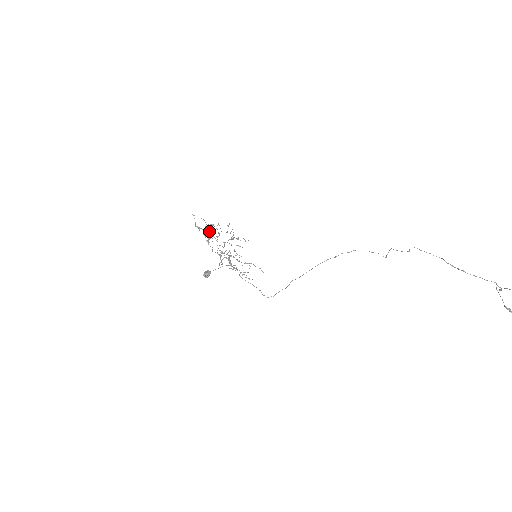
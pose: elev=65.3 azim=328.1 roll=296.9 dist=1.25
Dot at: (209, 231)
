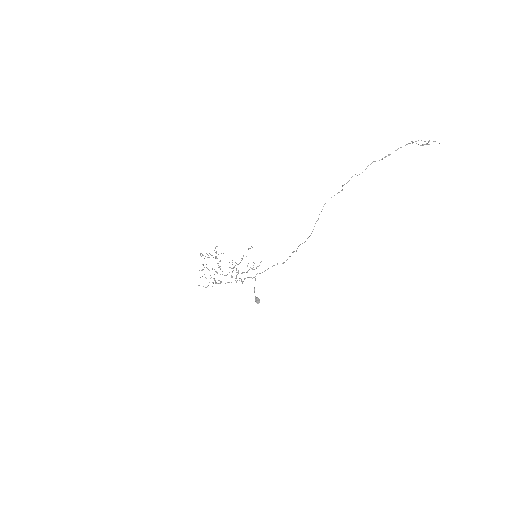
Dot at: occluded
